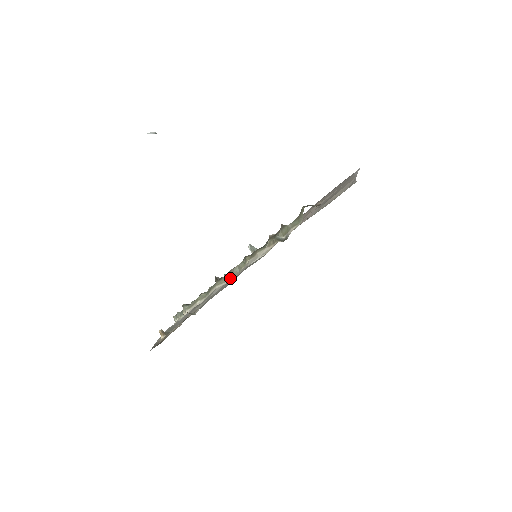
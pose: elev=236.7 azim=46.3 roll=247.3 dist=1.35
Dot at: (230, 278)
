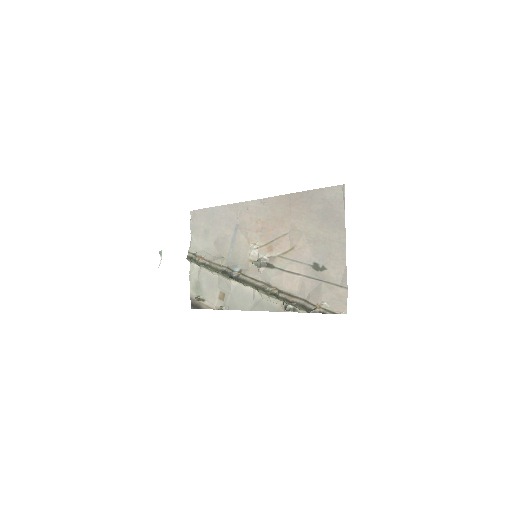
Dot at: (244, 285)
